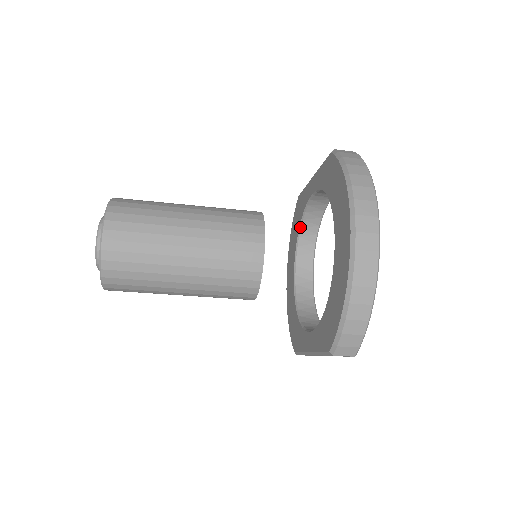
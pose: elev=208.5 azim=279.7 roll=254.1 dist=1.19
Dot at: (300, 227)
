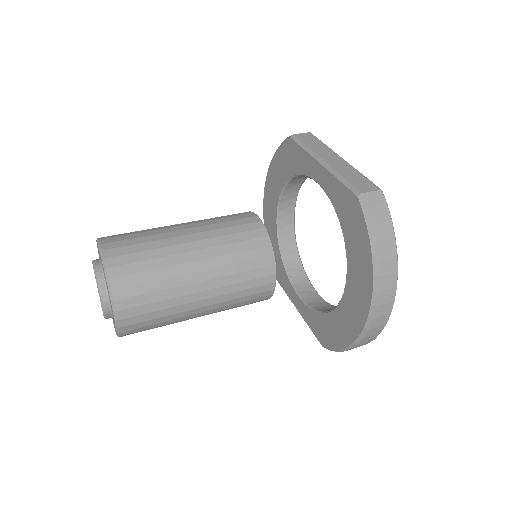
Dot at: (291, 179)
